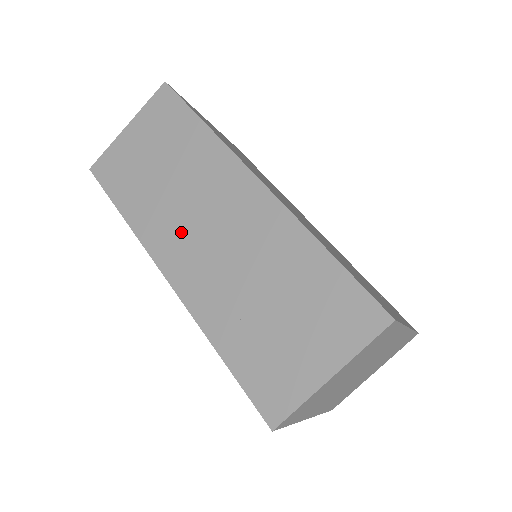
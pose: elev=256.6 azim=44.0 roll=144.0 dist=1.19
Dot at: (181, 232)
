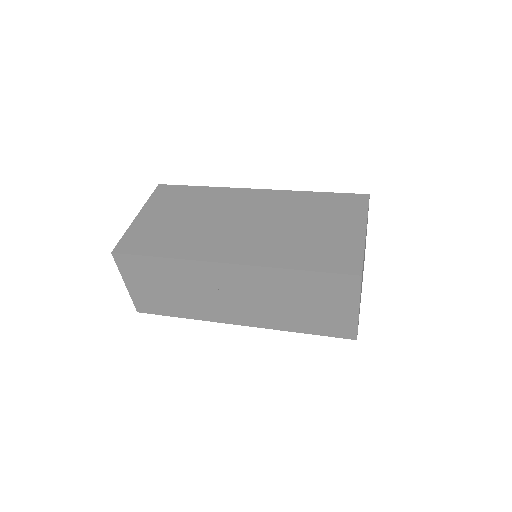
Dot at: (223, 306)
